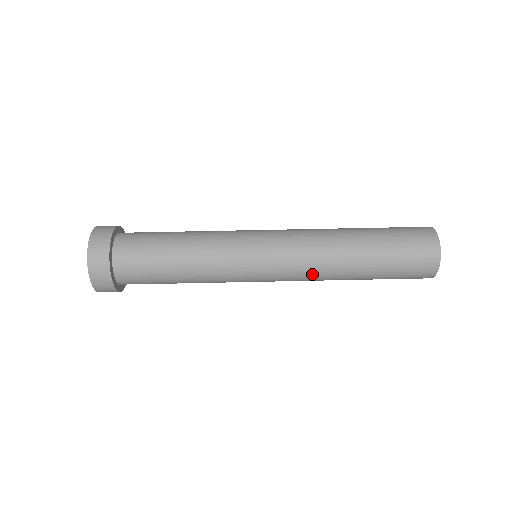
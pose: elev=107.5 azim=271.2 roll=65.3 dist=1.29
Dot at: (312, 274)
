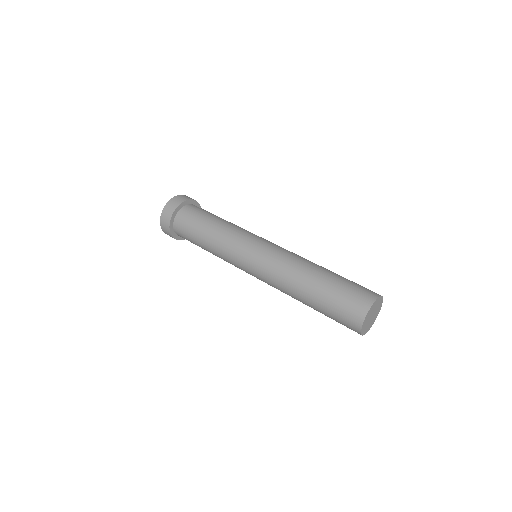
Dot at: (277, 278)
